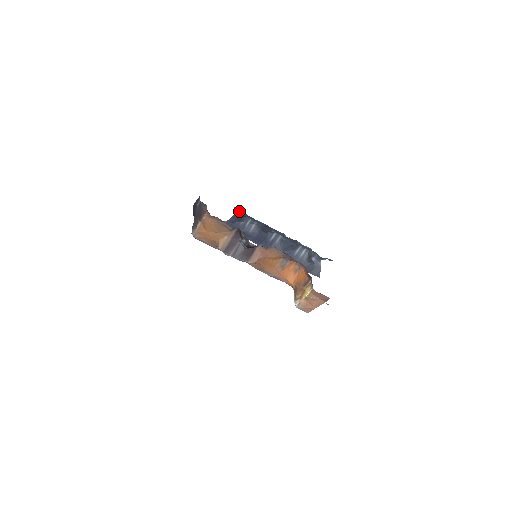
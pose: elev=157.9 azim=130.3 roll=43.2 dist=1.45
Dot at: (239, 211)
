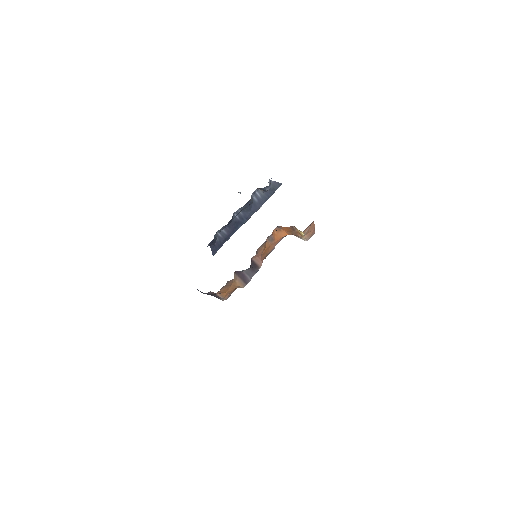
Dot at: (209, 243)
